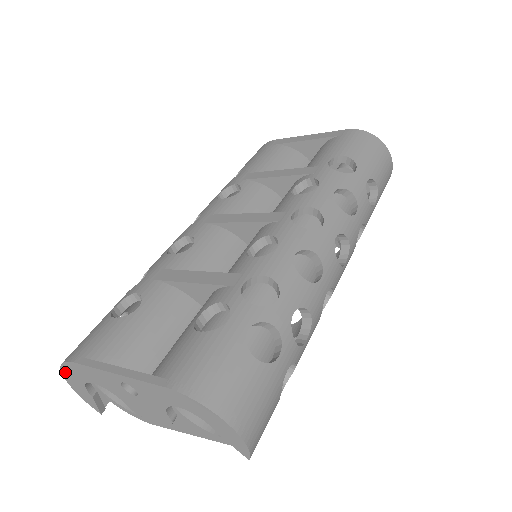
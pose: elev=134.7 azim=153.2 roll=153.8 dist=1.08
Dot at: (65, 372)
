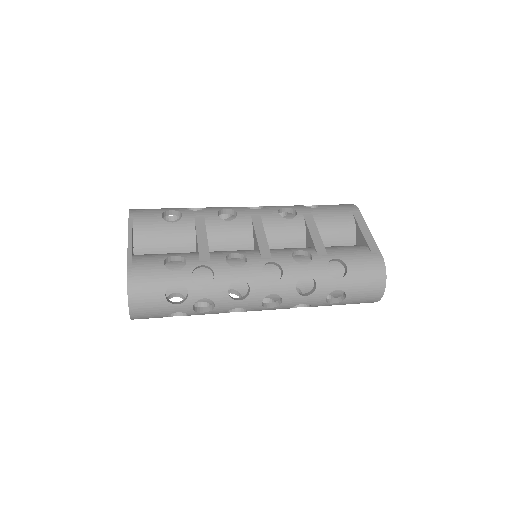
Dot at: occluded
